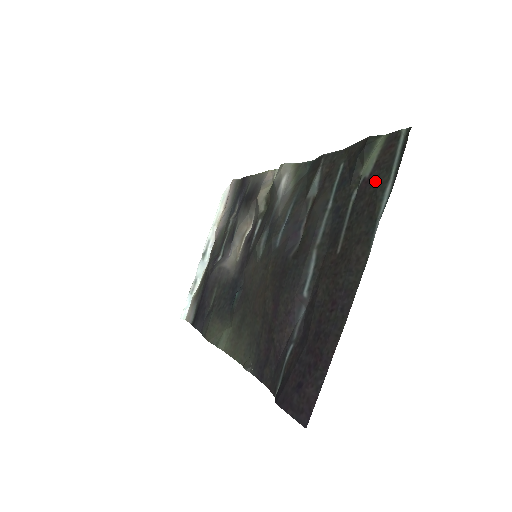
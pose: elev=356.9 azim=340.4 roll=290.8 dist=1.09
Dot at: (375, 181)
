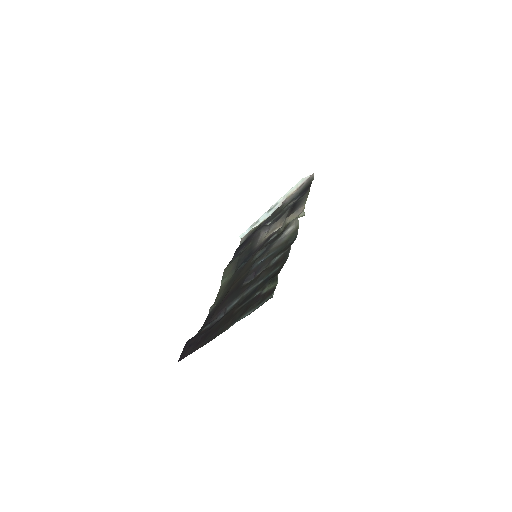
Dot at: (256, 301)
